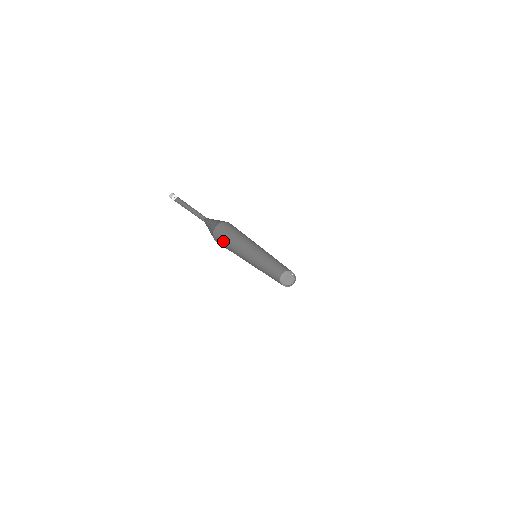
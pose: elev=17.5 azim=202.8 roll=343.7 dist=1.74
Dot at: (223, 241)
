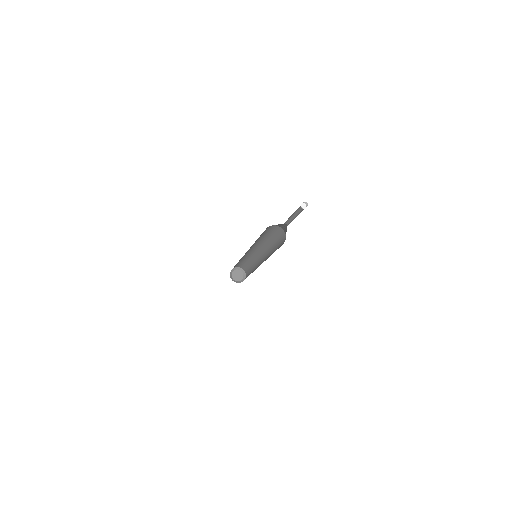
Dot at: occluded
